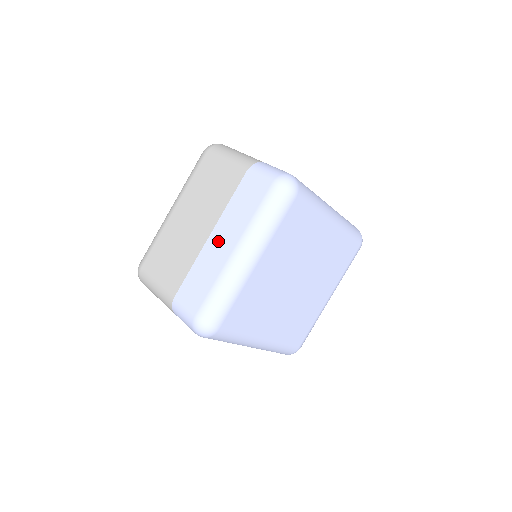
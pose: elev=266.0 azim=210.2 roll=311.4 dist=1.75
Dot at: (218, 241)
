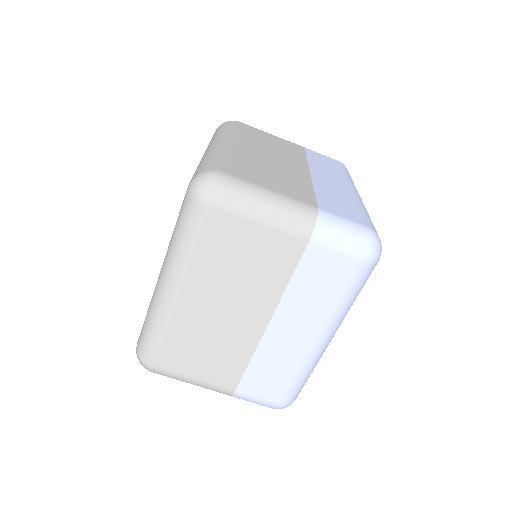
Dot at: (286, 331)
